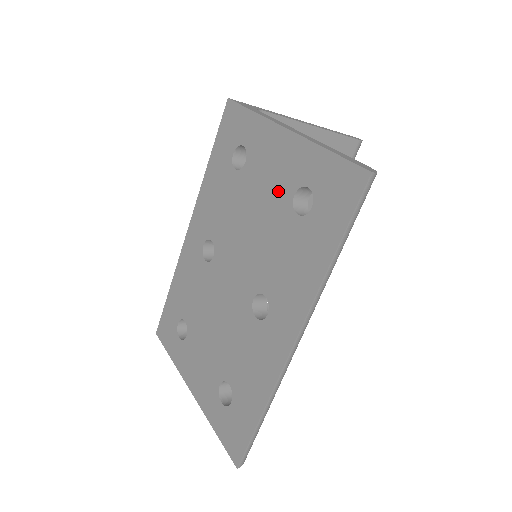
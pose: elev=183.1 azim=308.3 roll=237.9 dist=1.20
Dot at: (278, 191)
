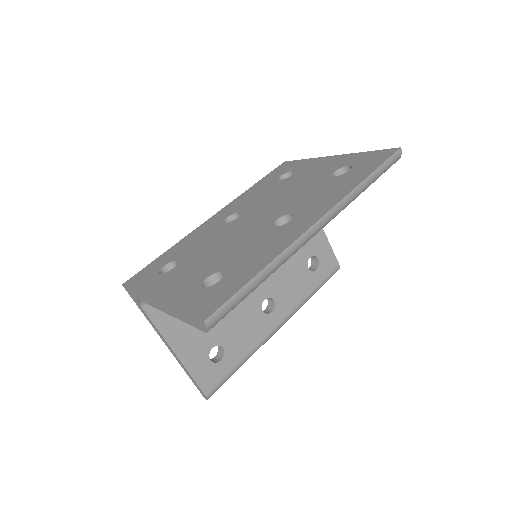
Dot at: (320, 174)
